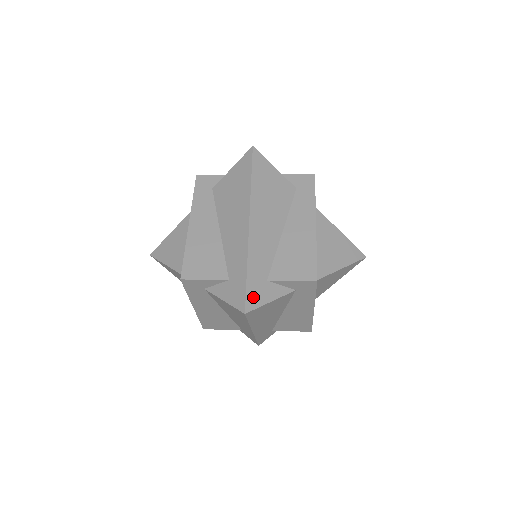
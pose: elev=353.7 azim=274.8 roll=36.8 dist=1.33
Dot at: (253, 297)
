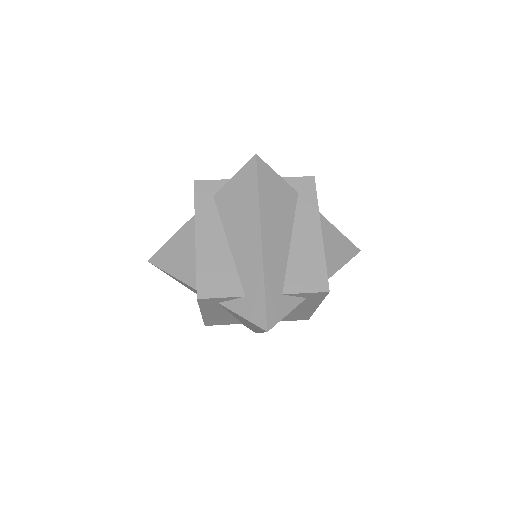
Dot at: (272, 314)
